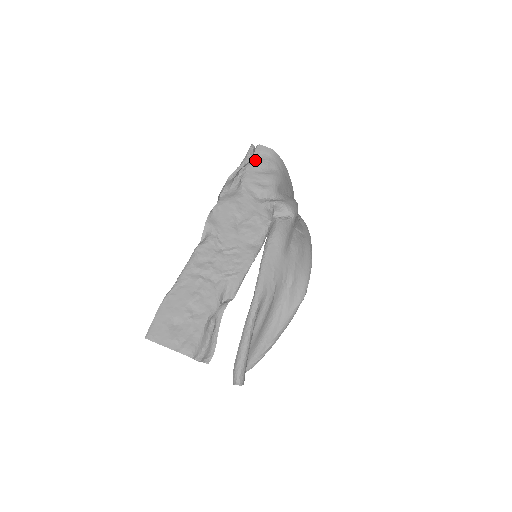
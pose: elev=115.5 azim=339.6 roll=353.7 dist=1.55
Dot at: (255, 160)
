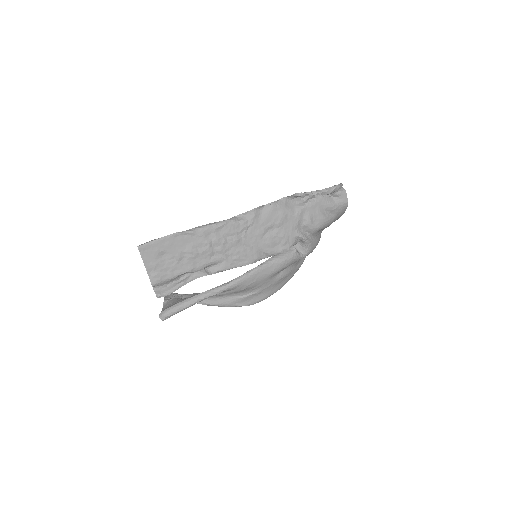
Dot at: (330, 198)
